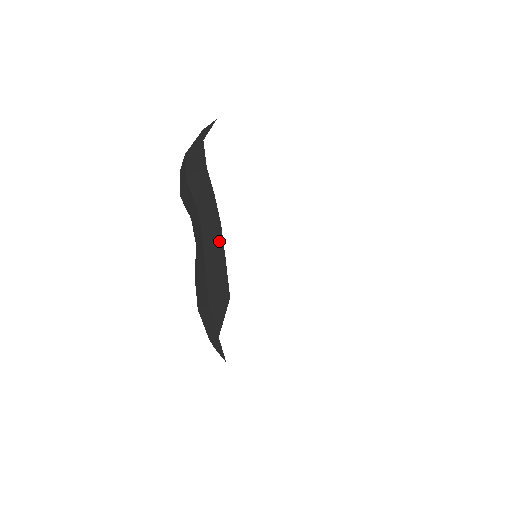
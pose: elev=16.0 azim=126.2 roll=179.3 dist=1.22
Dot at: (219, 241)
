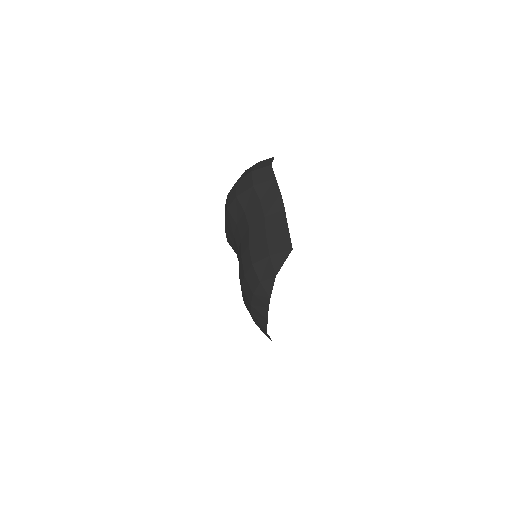
Dot at: (282, 219)
